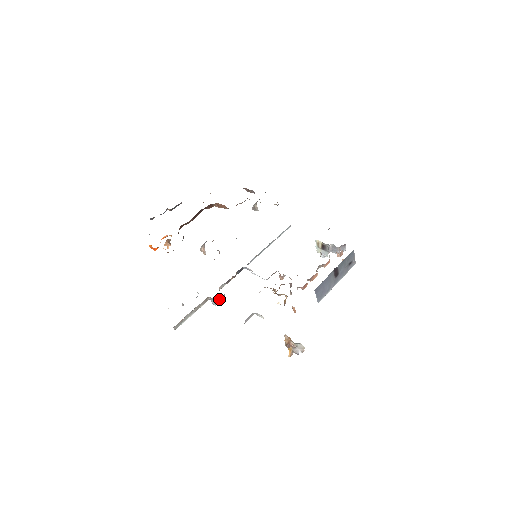
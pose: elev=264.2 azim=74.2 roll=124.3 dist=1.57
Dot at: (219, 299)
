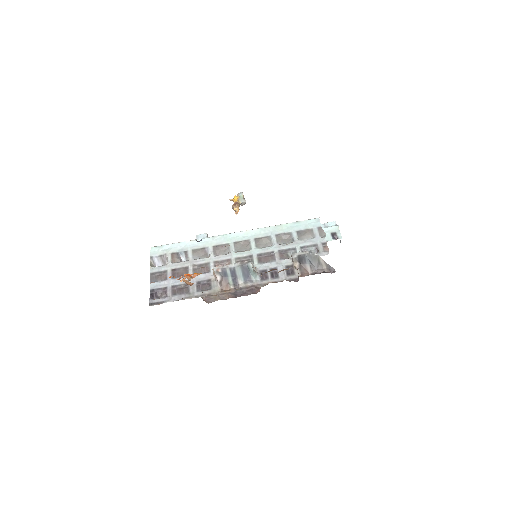
Dot at: occluded
